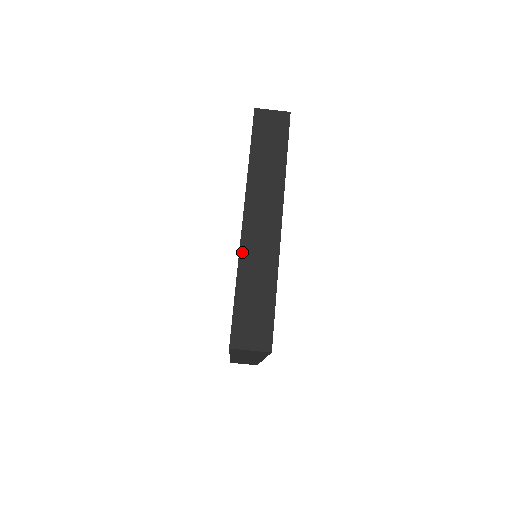
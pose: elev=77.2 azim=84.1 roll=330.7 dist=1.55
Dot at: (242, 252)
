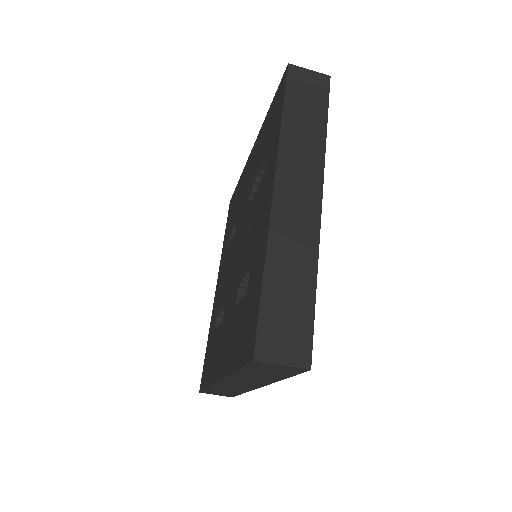
Dot at: (215, 385)
